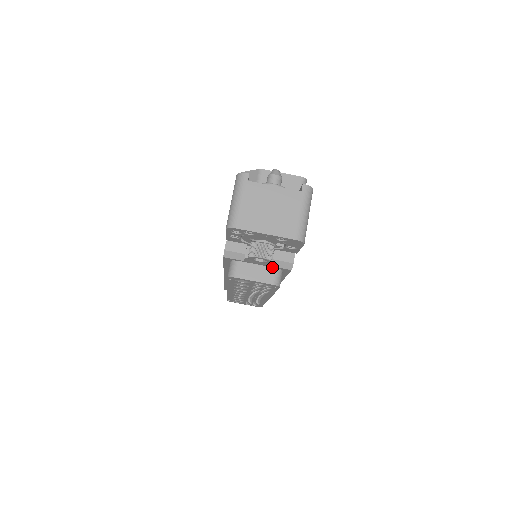
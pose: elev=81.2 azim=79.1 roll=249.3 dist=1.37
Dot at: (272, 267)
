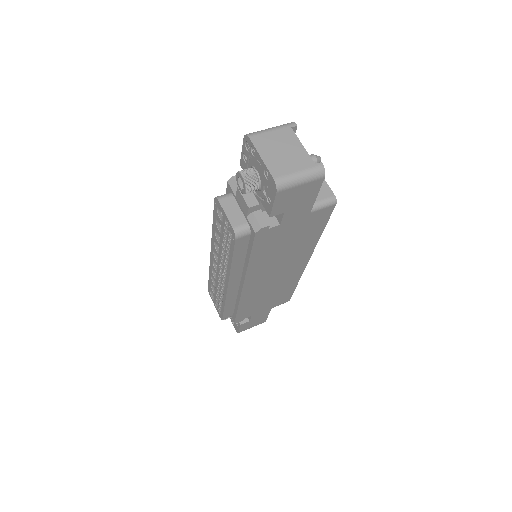
Dot at: (247, 220)
